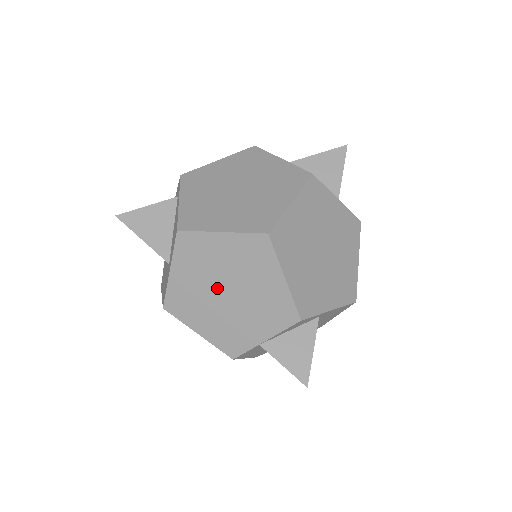
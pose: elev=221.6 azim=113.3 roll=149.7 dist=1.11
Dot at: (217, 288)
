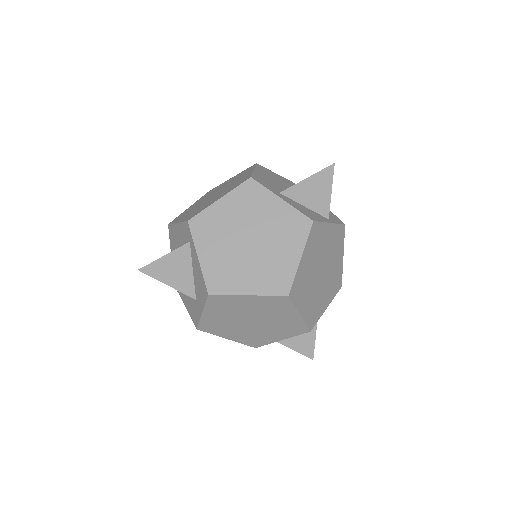
Dot at: (244, 320)
